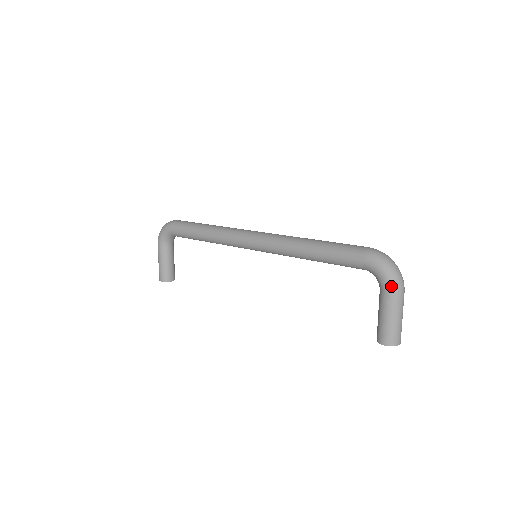
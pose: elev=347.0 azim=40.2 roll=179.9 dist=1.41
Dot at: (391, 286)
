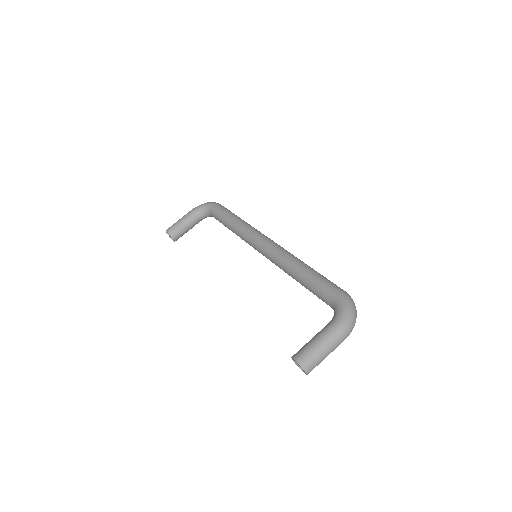
Dot at: (342, 321)
